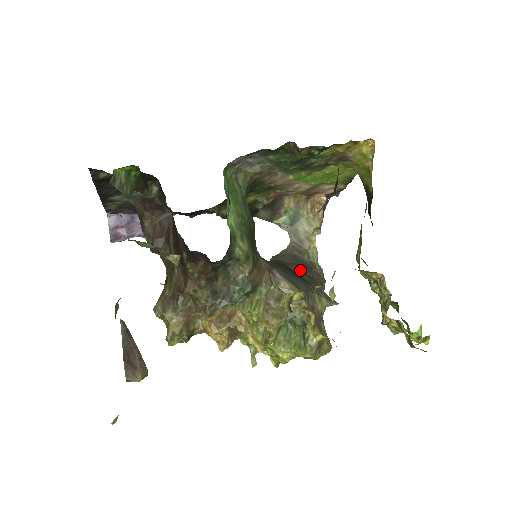
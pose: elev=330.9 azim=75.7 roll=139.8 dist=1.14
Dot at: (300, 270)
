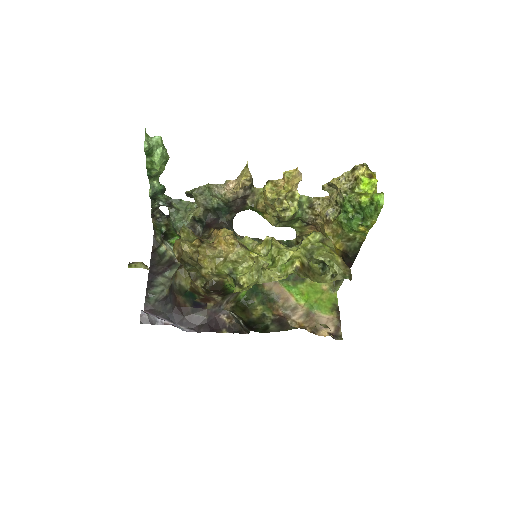
Dot at: occluded
